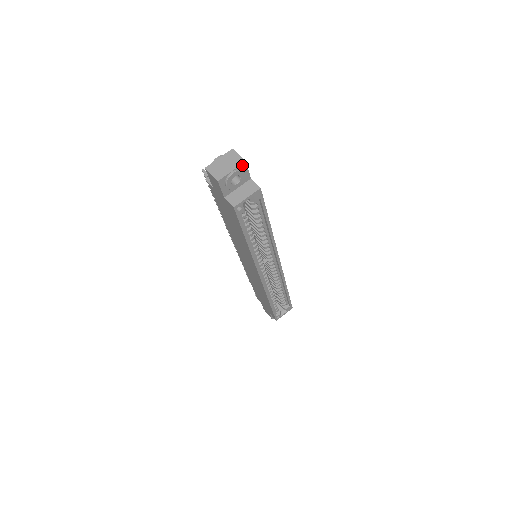
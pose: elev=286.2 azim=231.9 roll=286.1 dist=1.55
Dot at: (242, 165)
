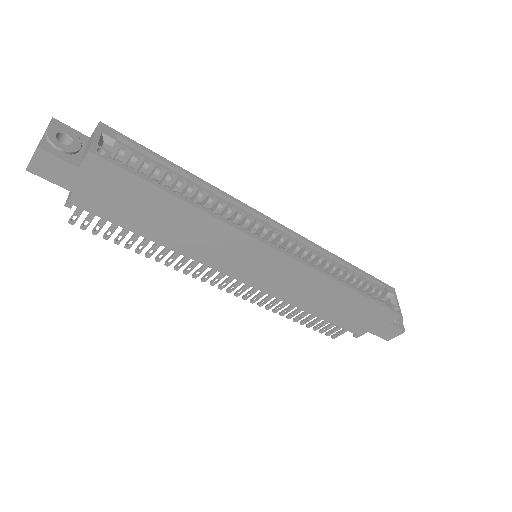
Dot at: (53, 123)
